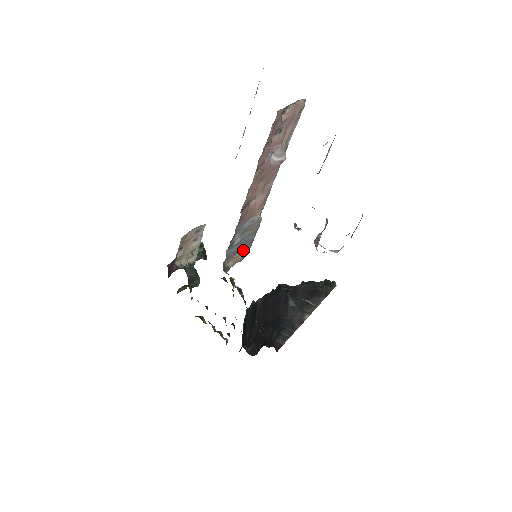
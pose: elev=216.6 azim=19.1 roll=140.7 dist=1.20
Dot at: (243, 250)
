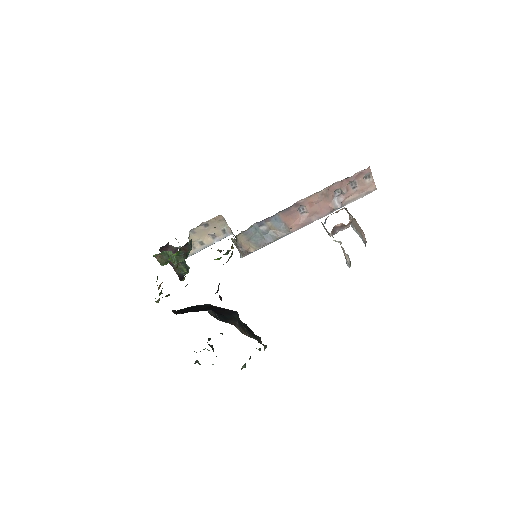
Dot at: (254, 244)
